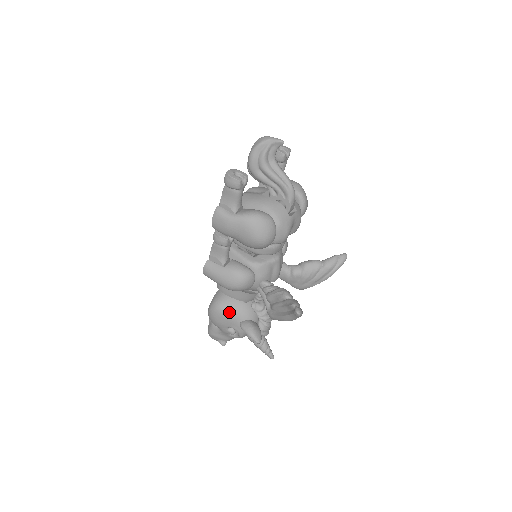
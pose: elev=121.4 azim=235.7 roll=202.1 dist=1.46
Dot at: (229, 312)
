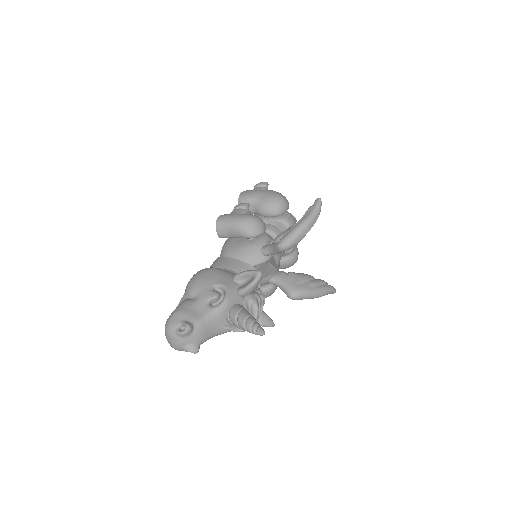
Dot at: (222, 270)
